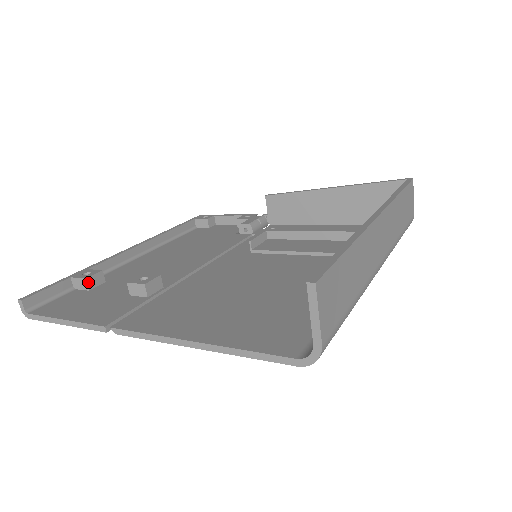
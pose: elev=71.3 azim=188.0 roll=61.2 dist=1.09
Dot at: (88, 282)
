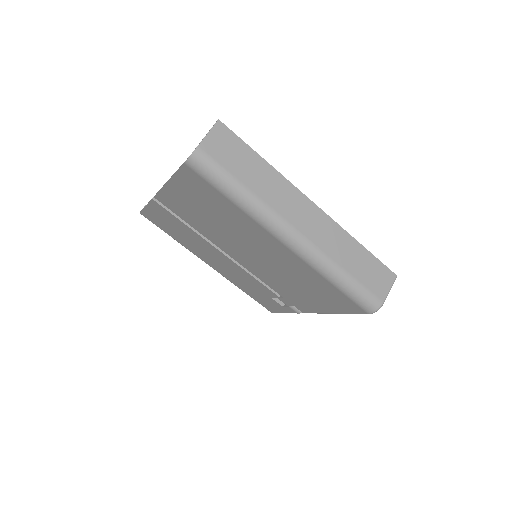
Dot at: occluded
